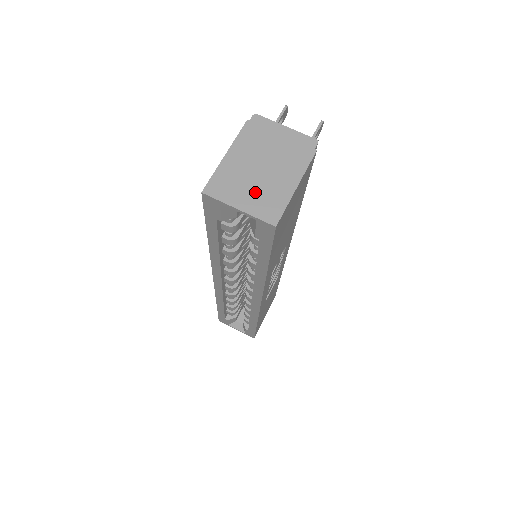
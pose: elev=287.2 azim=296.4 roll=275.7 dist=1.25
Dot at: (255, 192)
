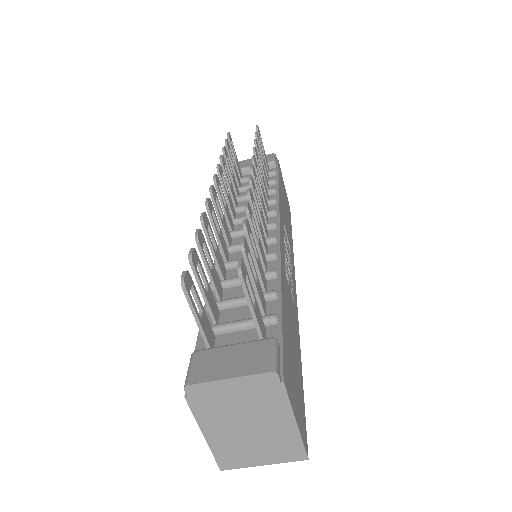
Dot at: (263, 448)
